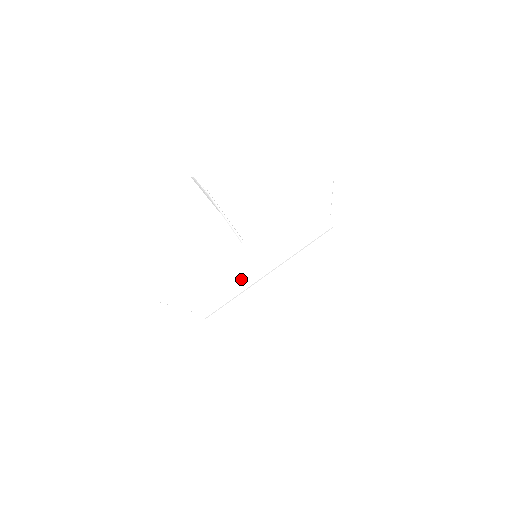
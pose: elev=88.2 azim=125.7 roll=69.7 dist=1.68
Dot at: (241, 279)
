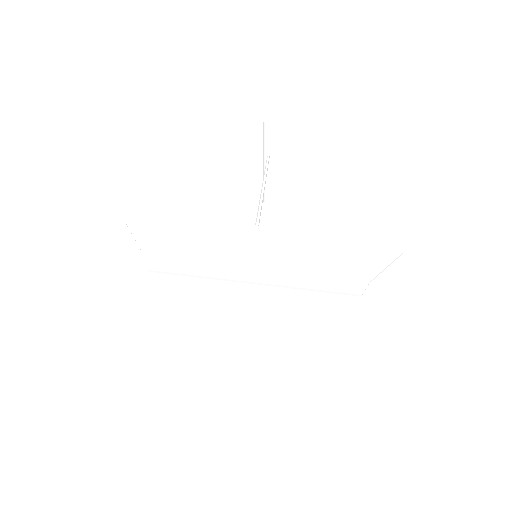
Dot at: (218, 261)
